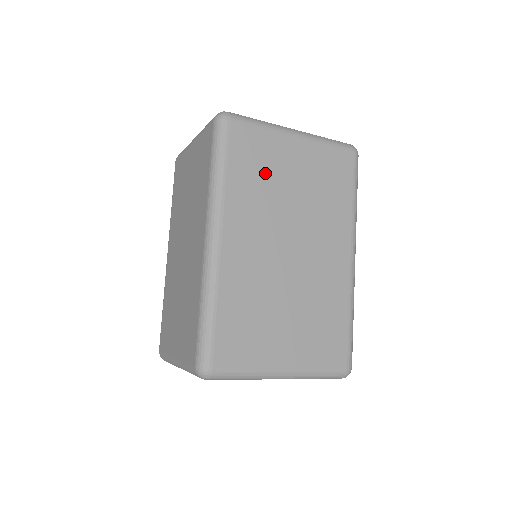
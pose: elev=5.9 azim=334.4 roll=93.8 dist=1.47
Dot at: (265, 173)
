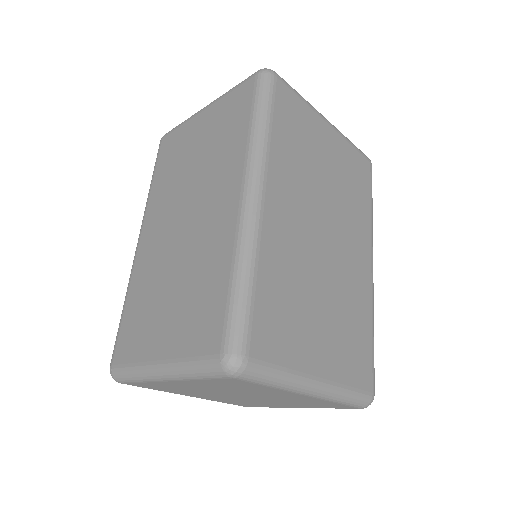
Dot at: (304, 145)
